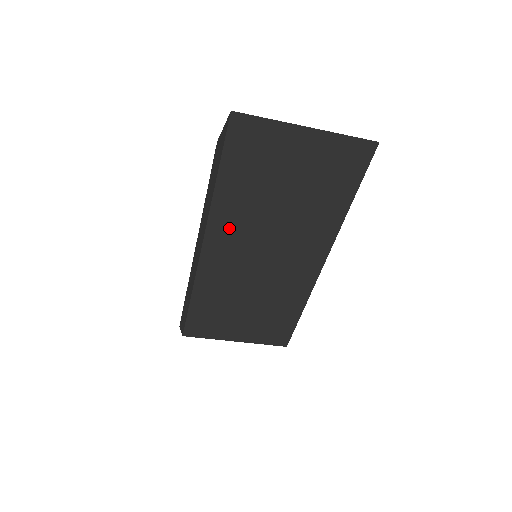
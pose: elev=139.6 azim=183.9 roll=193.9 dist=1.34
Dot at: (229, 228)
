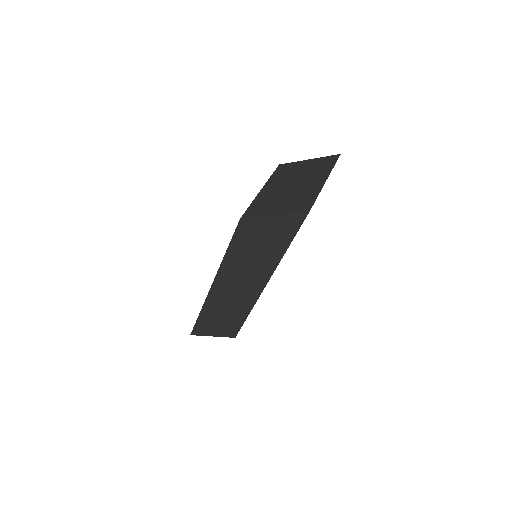
Dot at: occluded
